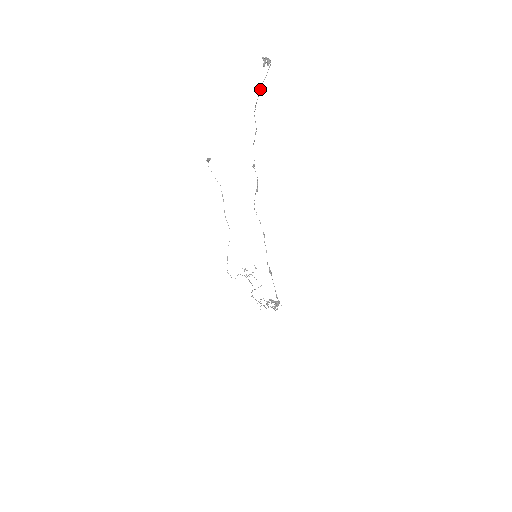
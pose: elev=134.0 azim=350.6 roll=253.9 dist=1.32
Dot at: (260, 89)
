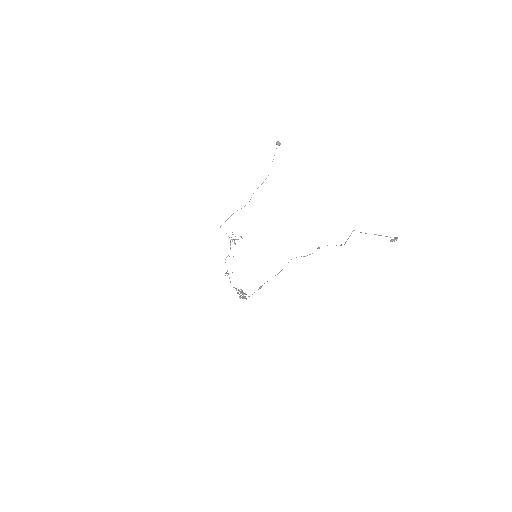
Dot at: occluded
